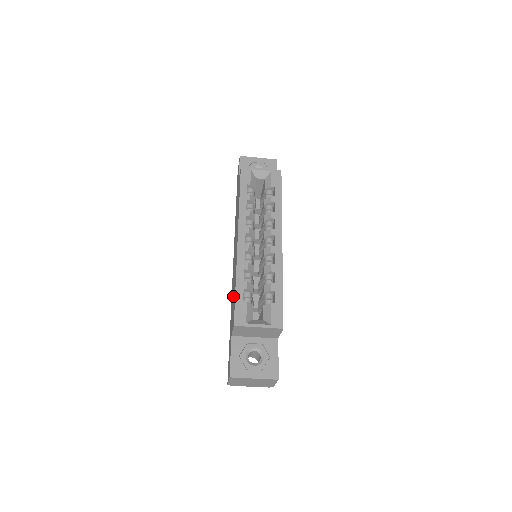
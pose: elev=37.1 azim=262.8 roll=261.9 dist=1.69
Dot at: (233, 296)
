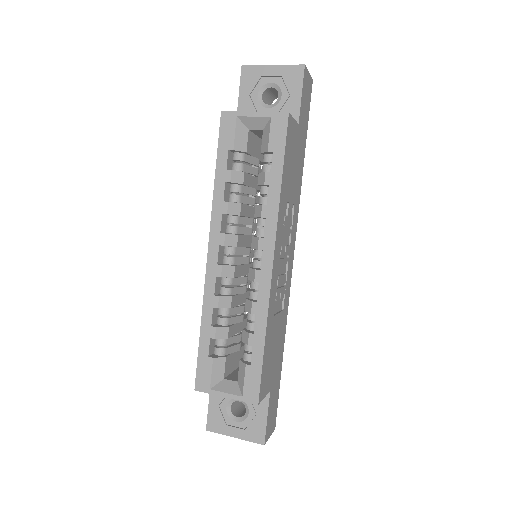
Dot at: occluded
